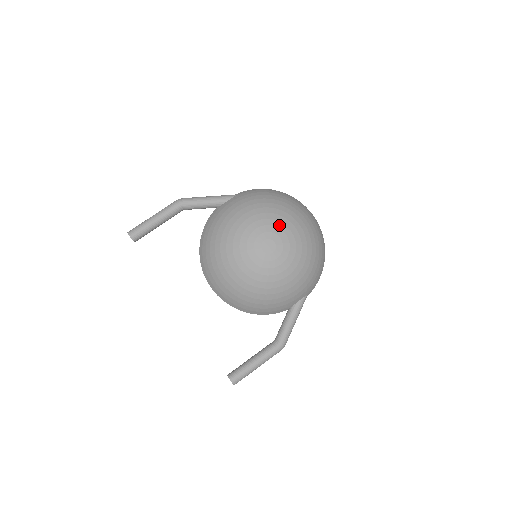
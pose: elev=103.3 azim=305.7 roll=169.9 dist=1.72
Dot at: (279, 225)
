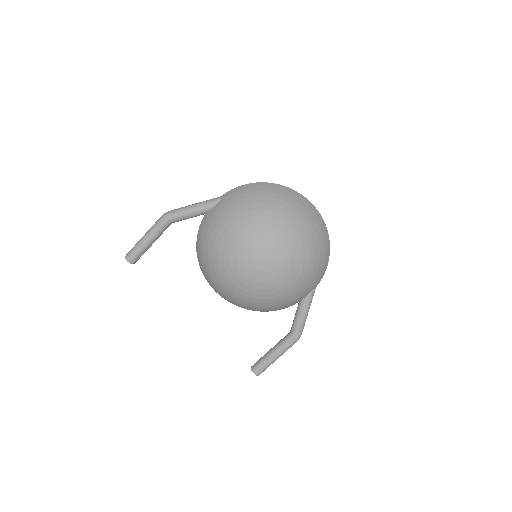
Dot at: (267, 237)
